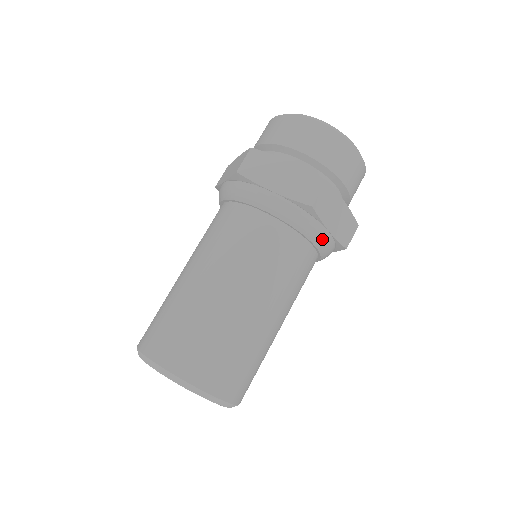
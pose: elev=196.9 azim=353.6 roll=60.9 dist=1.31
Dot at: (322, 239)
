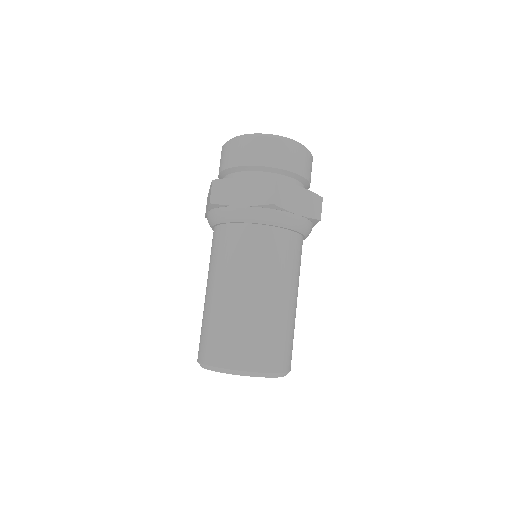
Dot at: (295, 223)
